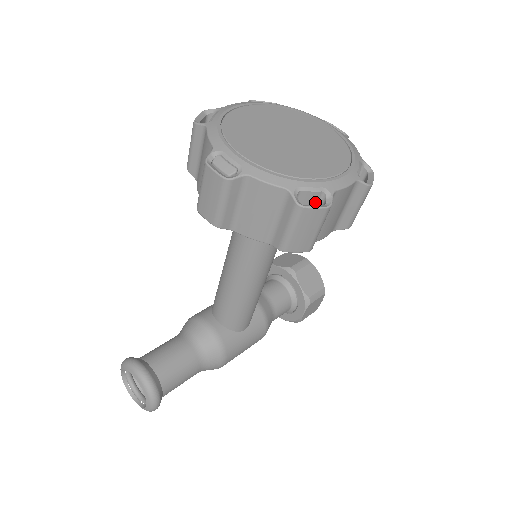
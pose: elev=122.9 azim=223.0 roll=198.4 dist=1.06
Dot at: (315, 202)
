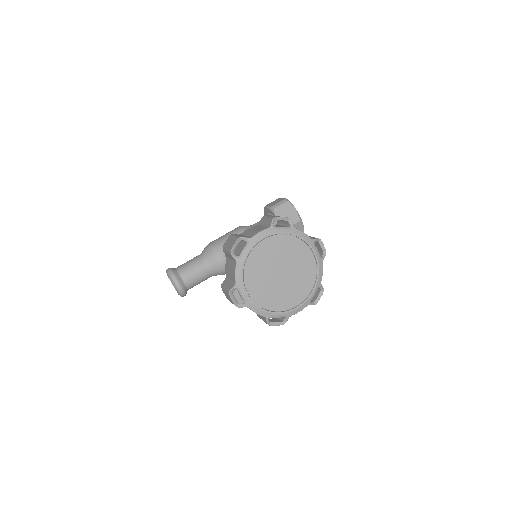
Dot at: occluded
